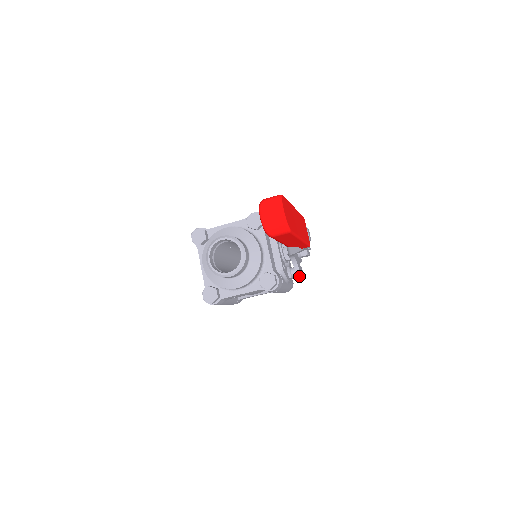
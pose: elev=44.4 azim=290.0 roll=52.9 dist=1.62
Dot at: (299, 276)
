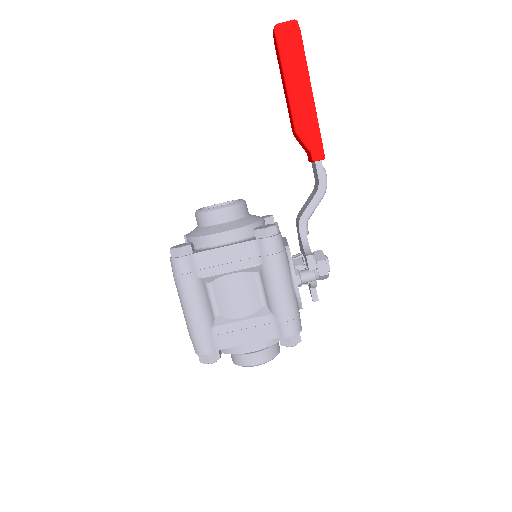
Dot at: (310, 263)
